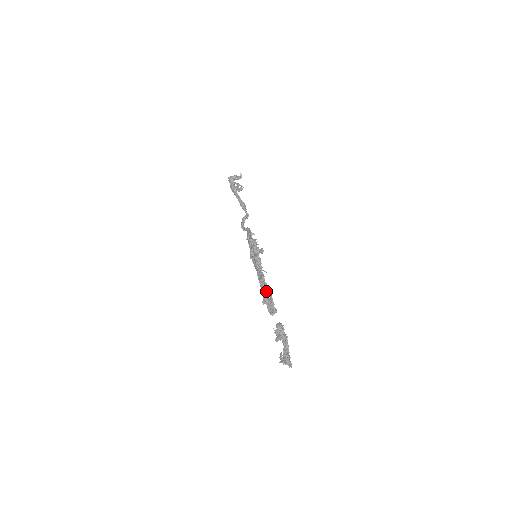
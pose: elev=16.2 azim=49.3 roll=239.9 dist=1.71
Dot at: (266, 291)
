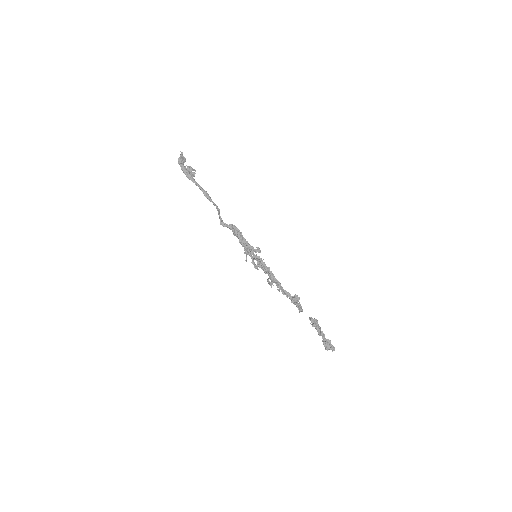
Dot at: (285, 291)
